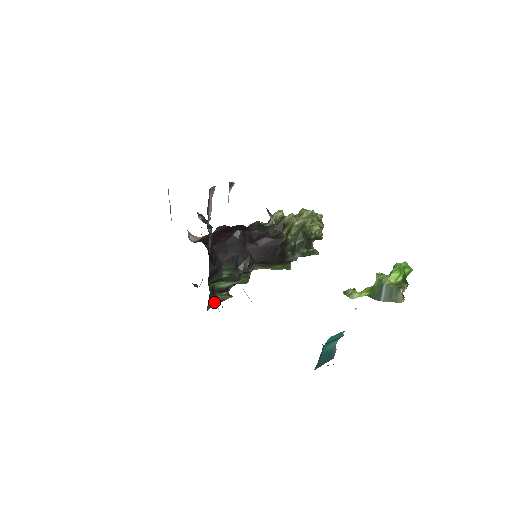
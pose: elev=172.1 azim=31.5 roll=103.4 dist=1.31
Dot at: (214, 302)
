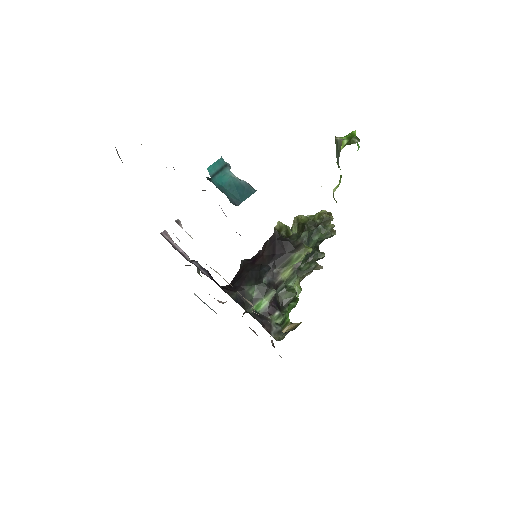
Dot at: (284, 333)
